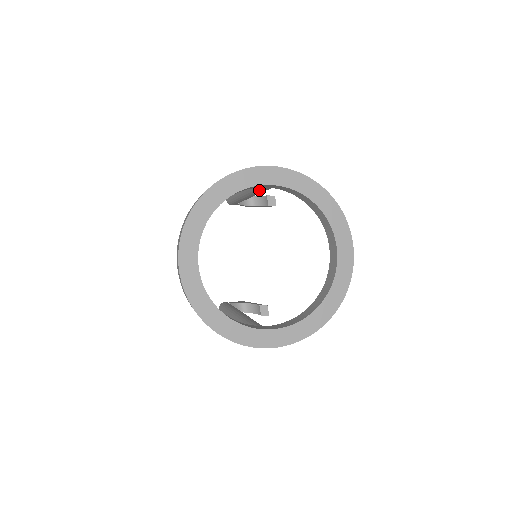
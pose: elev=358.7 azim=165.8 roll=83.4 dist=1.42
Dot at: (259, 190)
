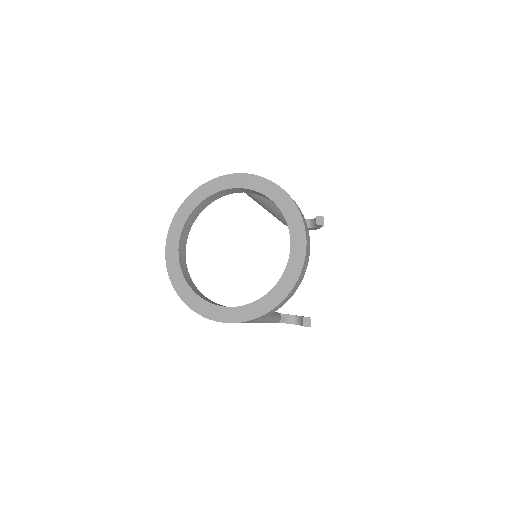
Dot at: (252, 198)
